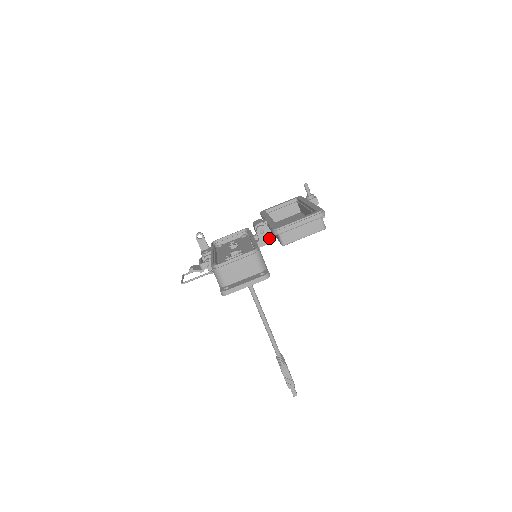
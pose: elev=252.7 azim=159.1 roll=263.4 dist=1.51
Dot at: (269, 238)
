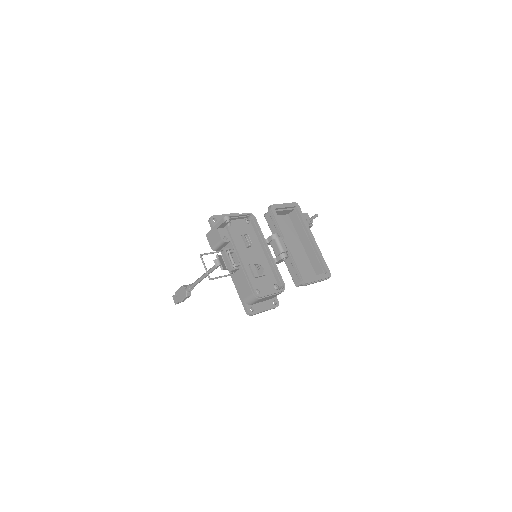
Dot at: (282, 261)
